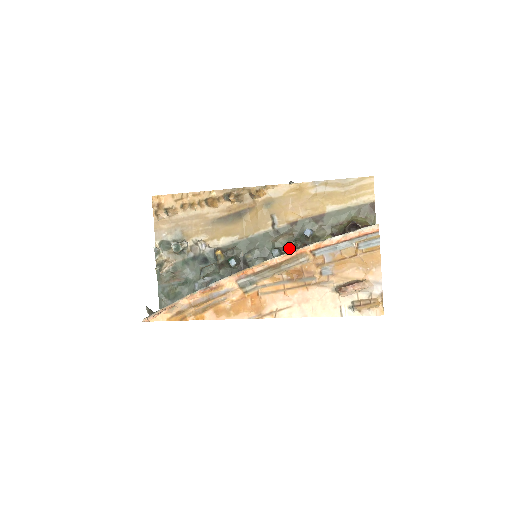
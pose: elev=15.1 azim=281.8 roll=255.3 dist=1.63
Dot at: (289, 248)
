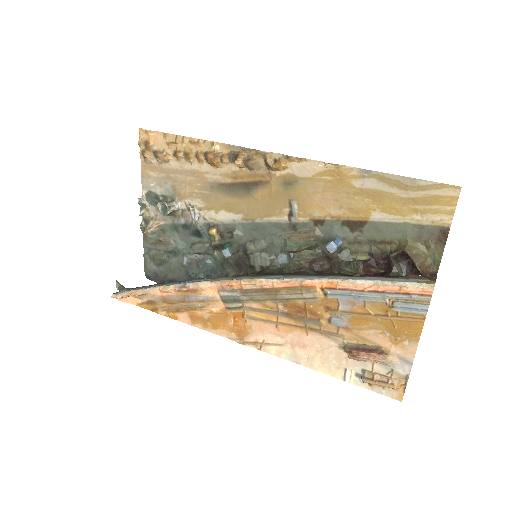
Dot at: (303, 257)
